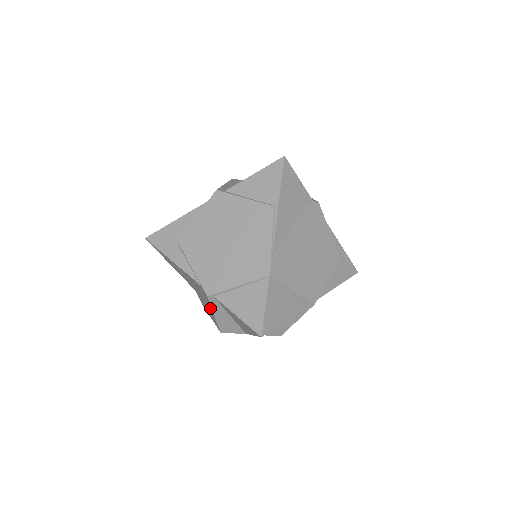
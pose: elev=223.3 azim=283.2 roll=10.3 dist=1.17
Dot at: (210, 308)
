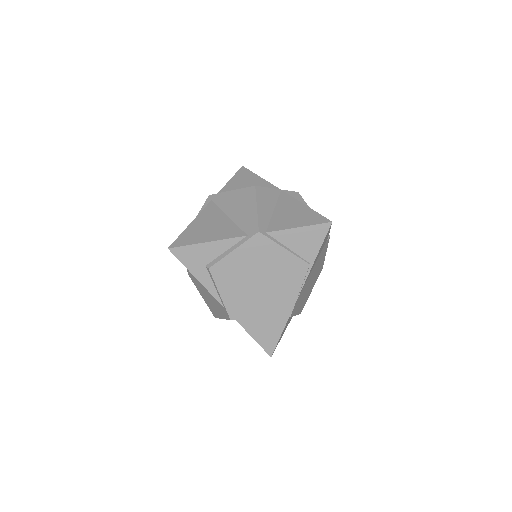
Dot at: (220, 313)
